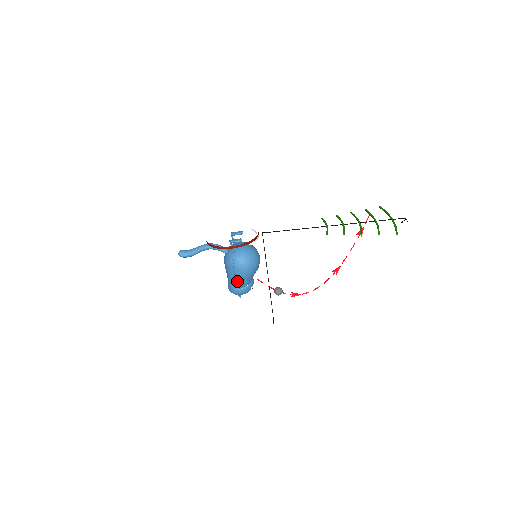
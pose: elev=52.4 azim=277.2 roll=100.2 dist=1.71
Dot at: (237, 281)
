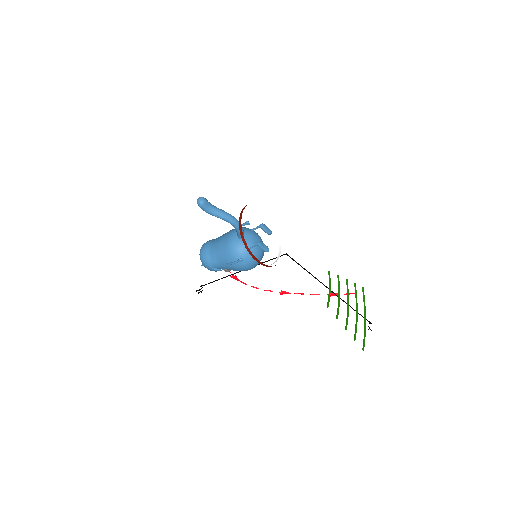
Dot at: (221, 265)
